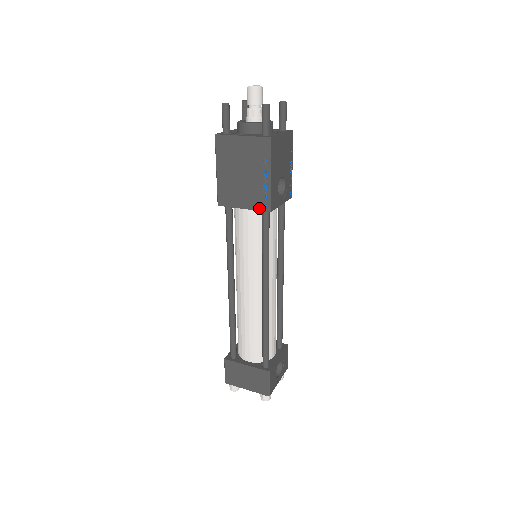
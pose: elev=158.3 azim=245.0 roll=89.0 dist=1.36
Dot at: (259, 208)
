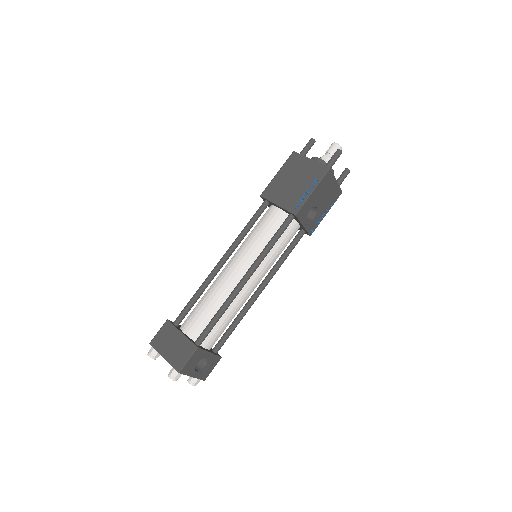
Dot at: (289, 209)
